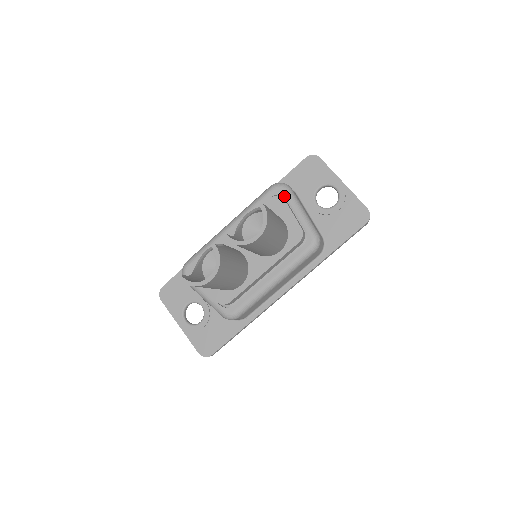
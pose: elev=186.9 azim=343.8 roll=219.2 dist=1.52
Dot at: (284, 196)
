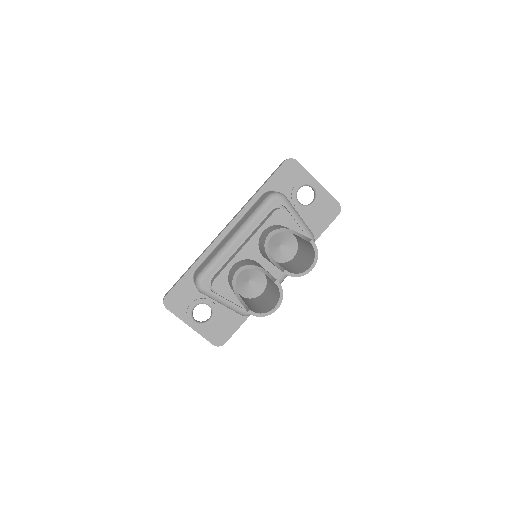
Dot at: (283, 205)
